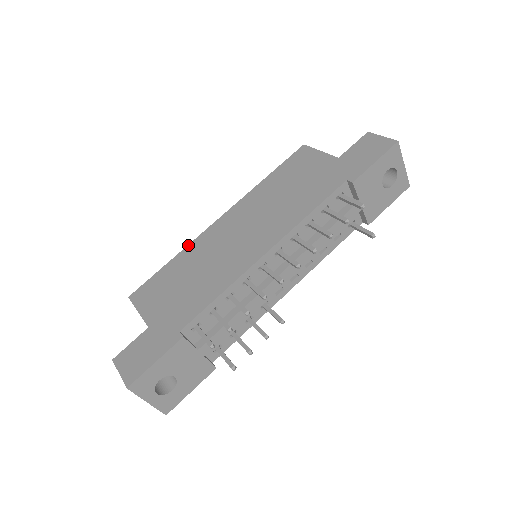
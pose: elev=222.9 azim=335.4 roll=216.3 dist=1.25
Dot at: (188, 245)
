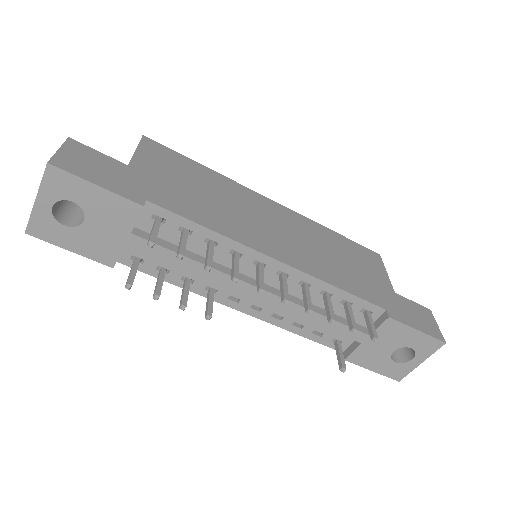
Dot at: occluded
